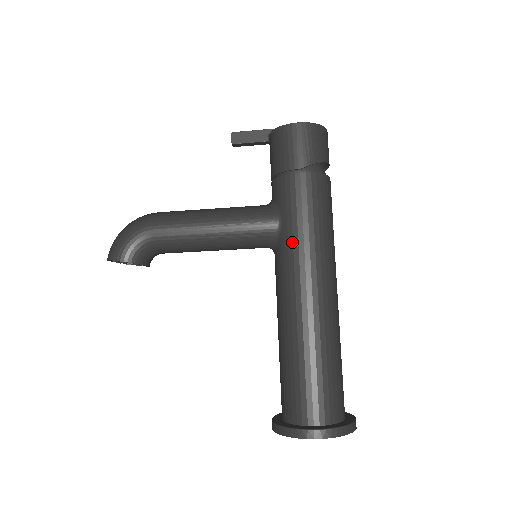
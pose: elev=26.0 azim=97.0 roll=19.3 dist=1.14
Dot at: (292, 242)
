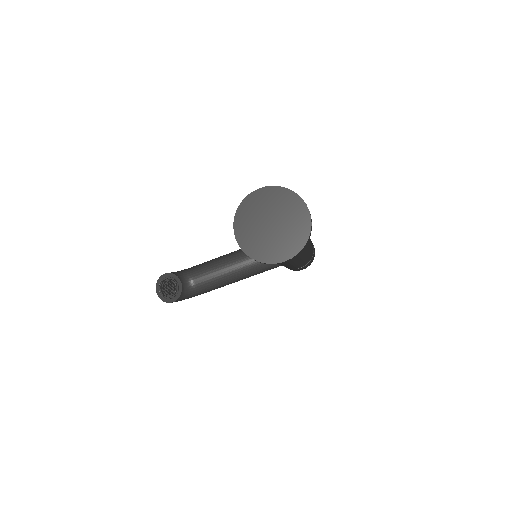
Dot at: occluded
